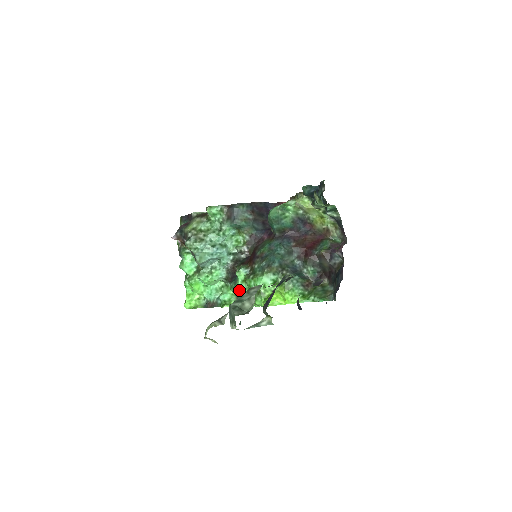
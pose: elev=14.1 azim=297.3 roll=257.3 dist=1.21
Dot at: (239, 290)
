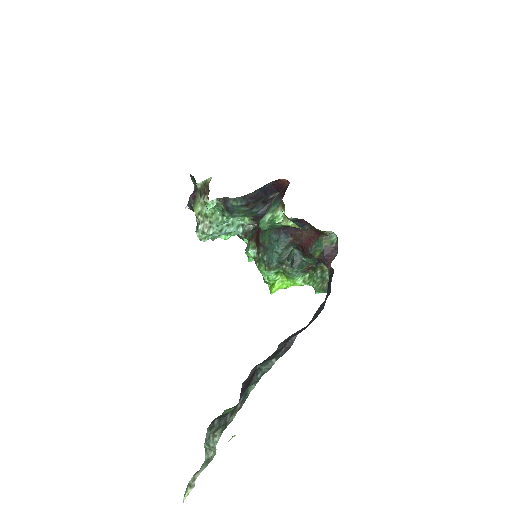
Dot at: occluded
